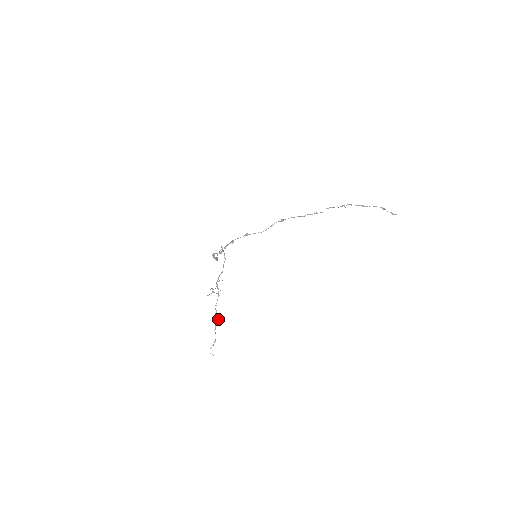
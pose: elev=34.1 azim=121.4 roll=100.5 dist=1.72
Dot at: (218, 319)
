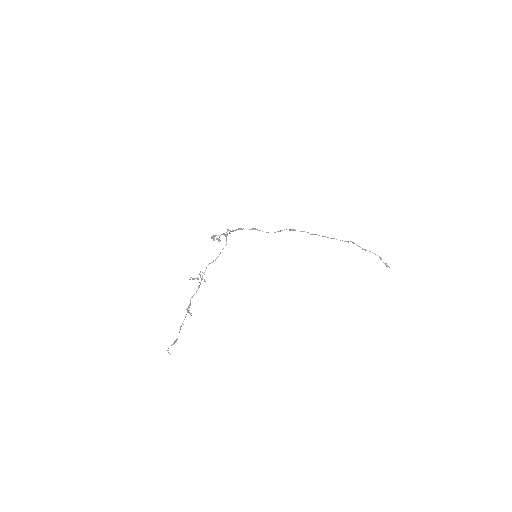
Dot at: (191, 313)
